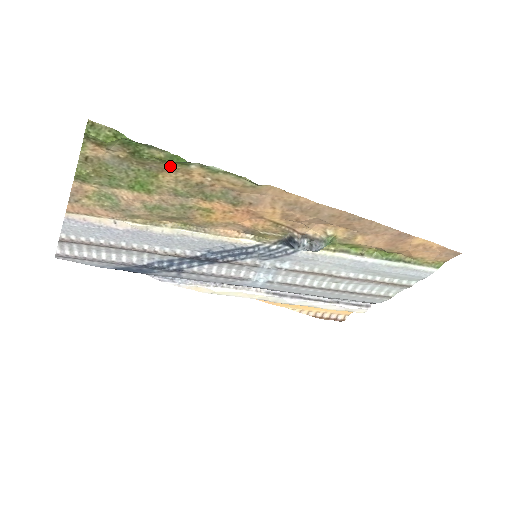
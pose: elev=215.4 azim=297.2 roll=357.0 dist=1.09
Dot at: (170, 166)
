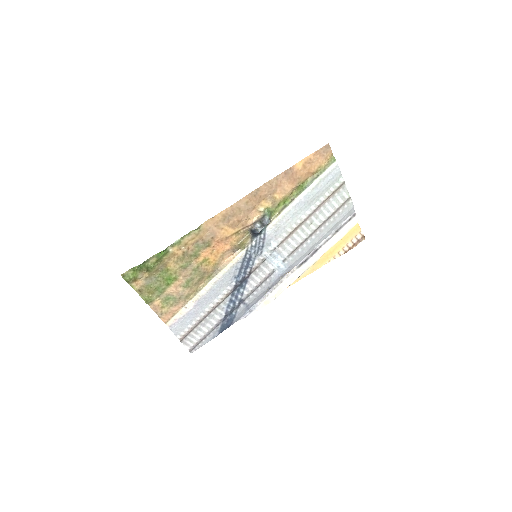
Dot at: (165, 260)
